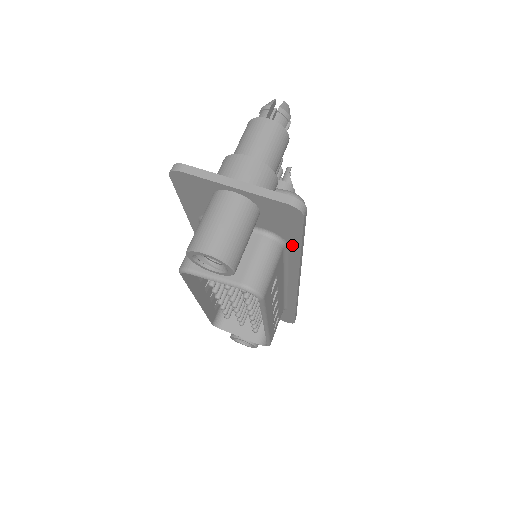
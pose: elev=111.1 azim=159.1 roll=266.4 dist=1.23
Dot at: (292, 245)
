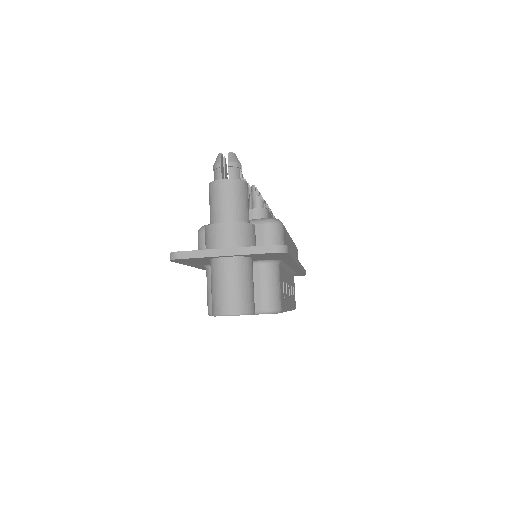
Dot at: (285, 260)
